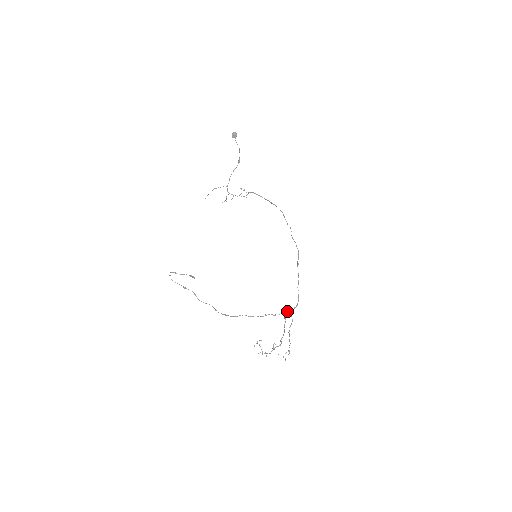
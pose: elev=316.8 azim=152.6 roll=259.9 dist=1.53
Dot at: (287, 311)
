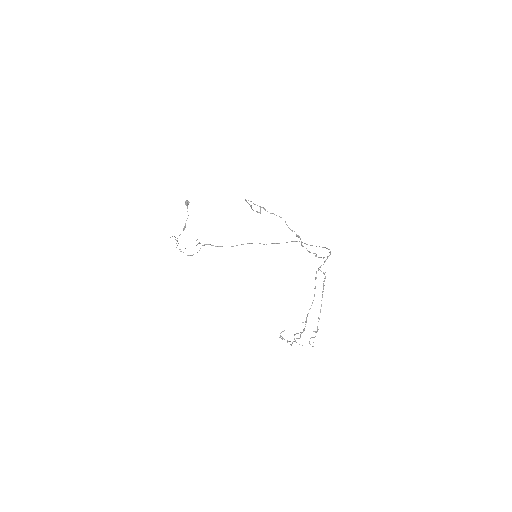
Dot at: occluded
